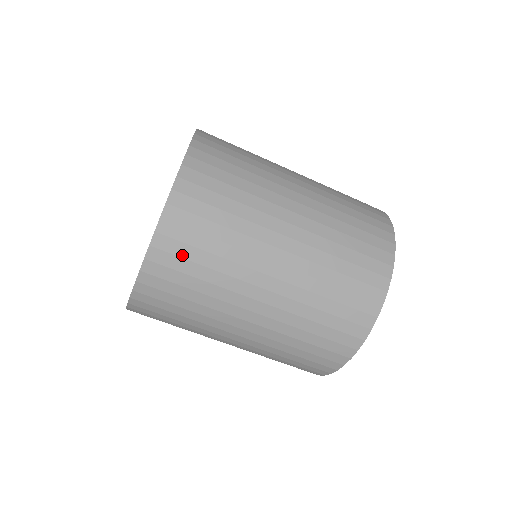
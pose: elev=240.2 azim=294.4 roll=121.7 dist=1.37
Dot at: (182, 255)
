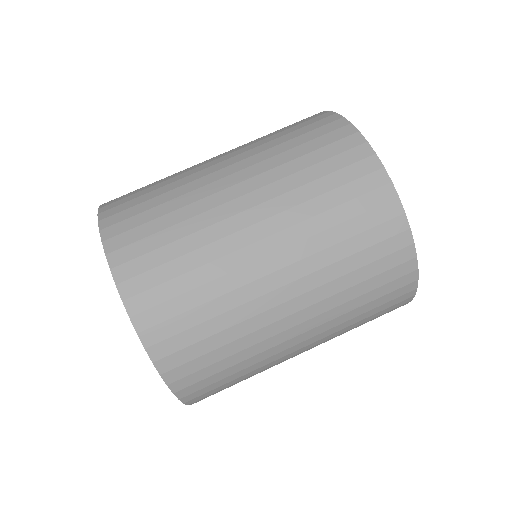
Dot at: (194, 357)
